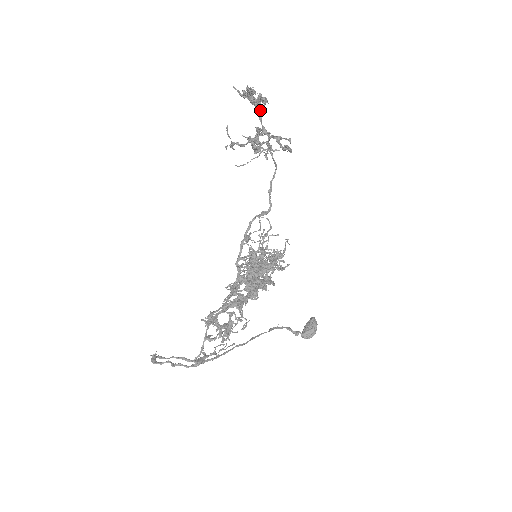
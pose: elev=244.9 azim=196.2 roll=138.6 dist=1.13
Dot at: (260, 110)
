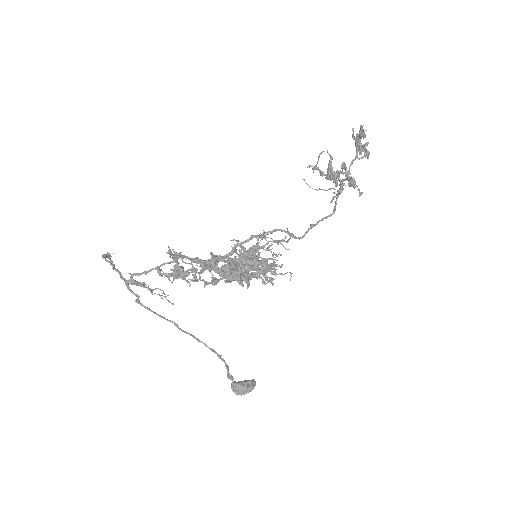
Dot at: occluded
